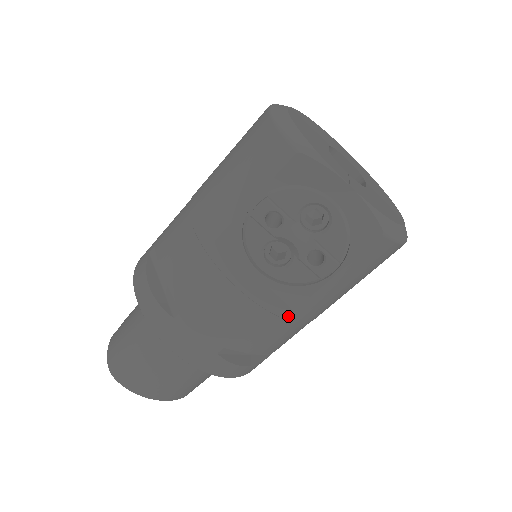
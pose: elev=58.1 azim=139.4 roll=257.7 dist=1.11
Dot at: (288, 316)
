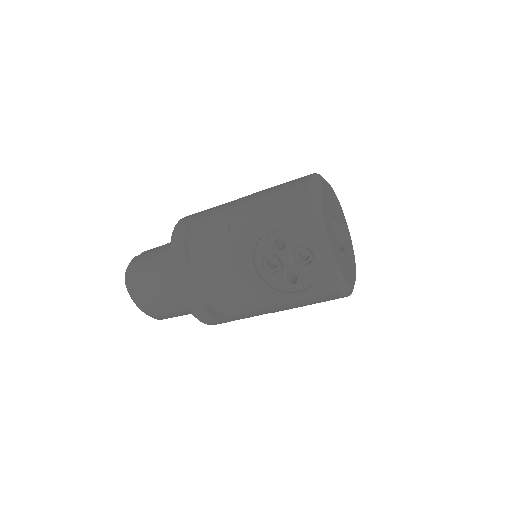
Dot at: (258, 303)
